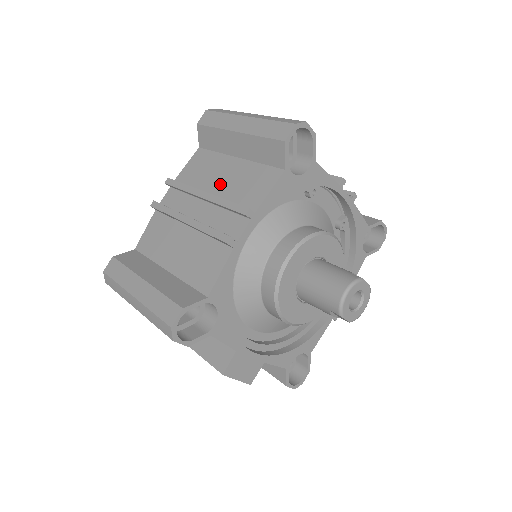
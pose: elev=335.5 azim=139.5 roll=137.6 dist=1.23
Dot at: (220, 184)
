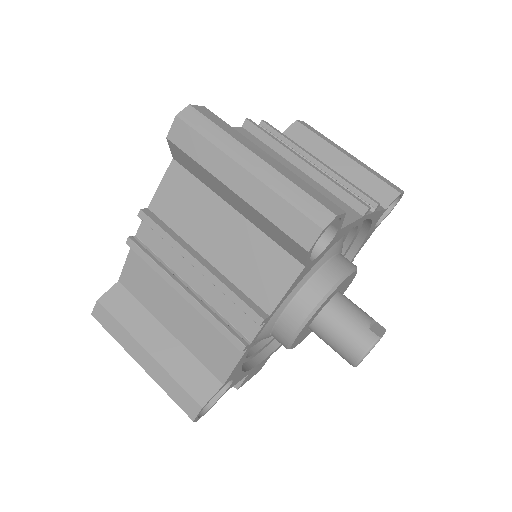
Dot at: (217, 247)
